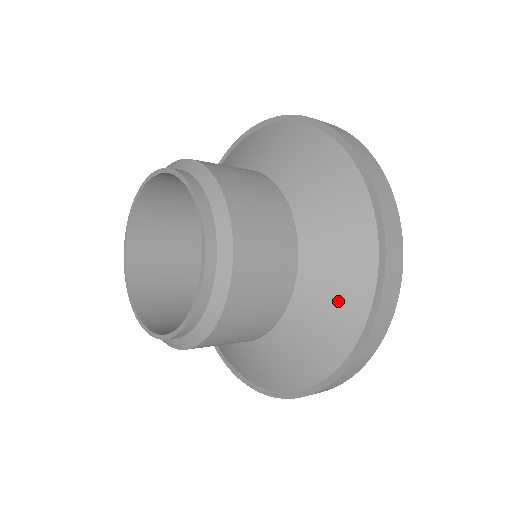
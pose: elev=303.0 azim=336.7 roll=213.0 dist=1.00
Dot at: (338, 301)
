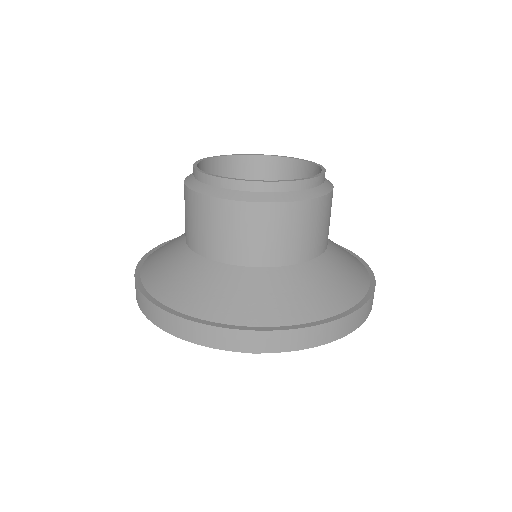
Dot at: (341, 284)
